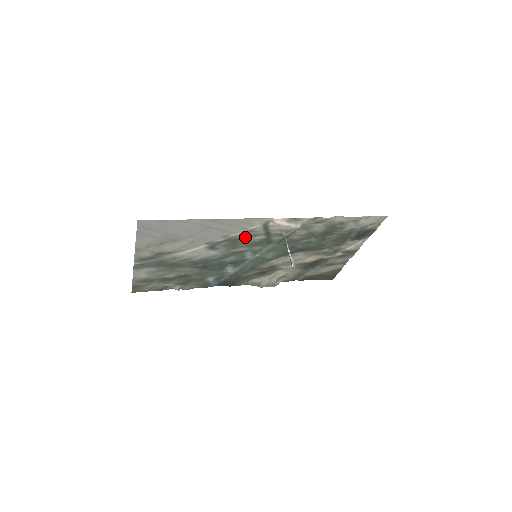
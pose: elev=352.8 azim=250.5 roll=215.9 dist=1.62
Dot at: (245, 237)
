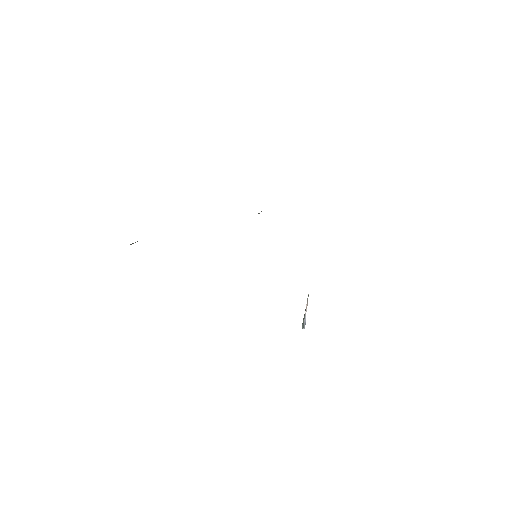
Dot at: occluded
